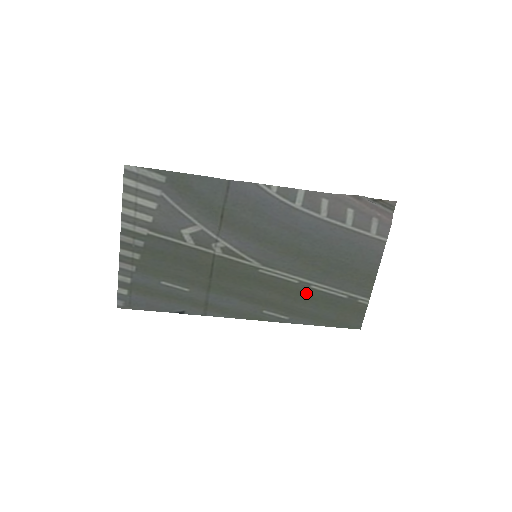
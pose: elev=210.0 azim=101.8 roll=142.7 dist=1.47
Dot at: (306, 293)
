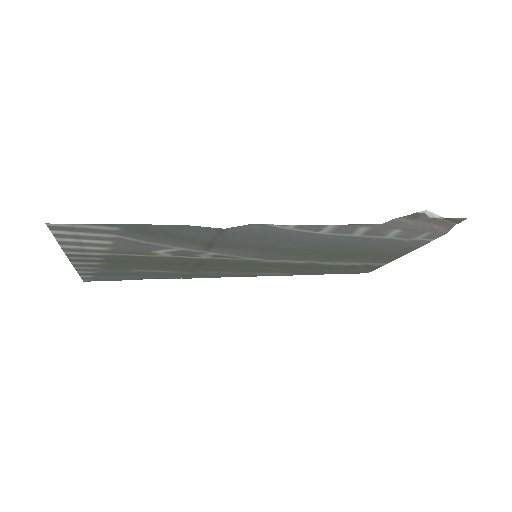
Dot at: (314, 266)
